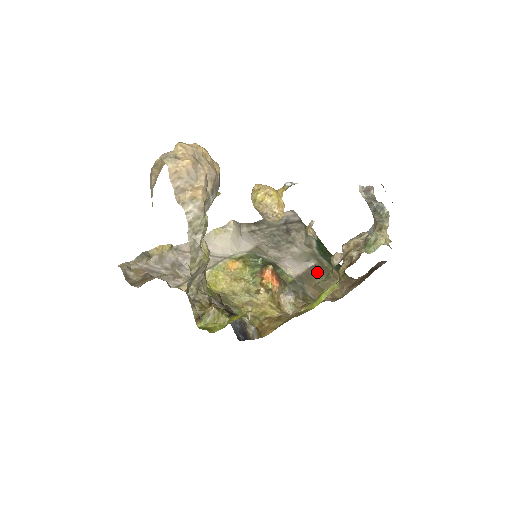
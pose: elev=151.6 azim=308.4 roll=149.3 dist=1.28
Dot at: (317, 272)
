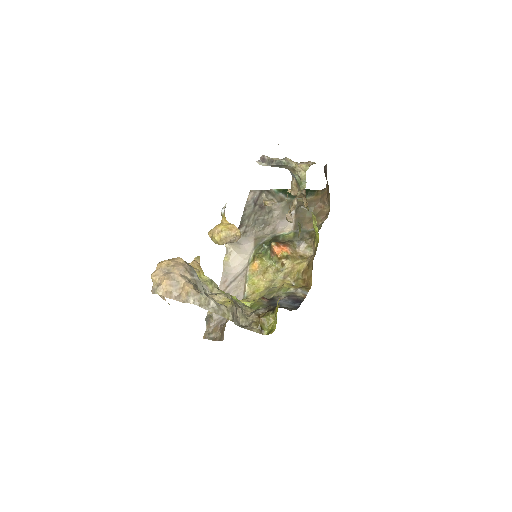
Dot at: (301, 211)
